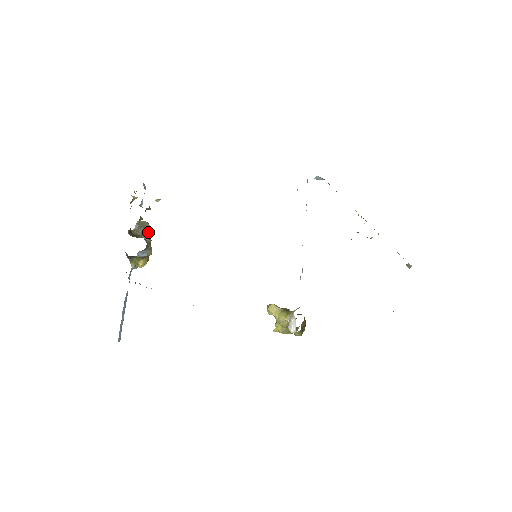
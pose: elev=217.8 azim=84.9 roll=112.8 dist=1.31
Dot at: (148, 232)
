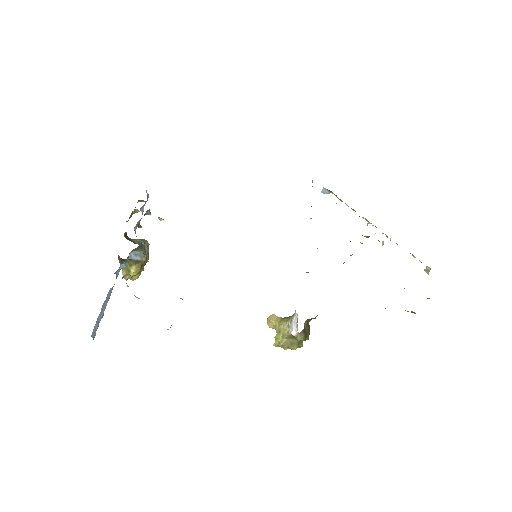
Dot at: (146, 249)
